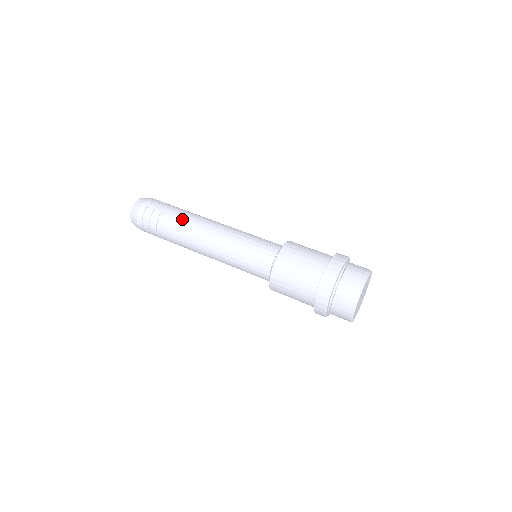
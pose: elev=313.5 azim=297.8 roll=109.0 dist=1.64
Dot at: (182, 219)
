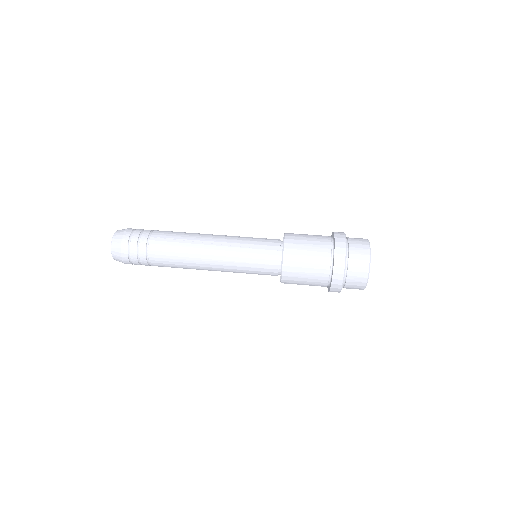
Dot at: (176, 232)
